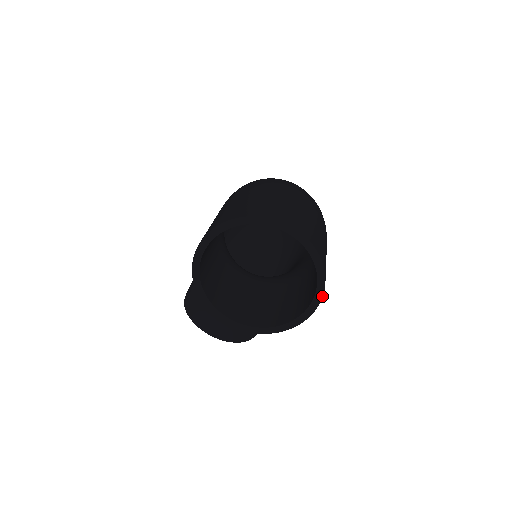
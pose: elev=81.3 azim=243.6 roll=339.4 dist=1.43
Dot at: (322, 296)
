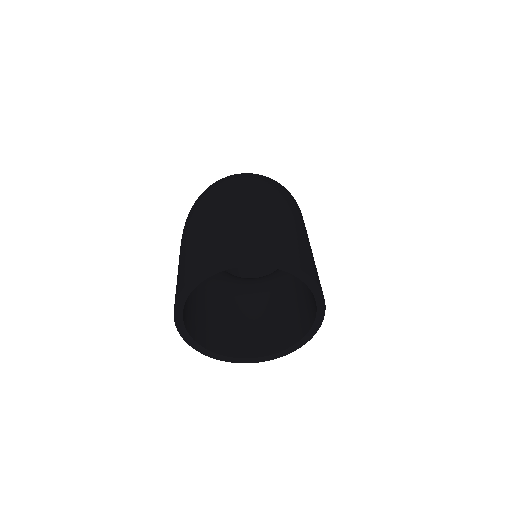
Dot at: (319, 288)
